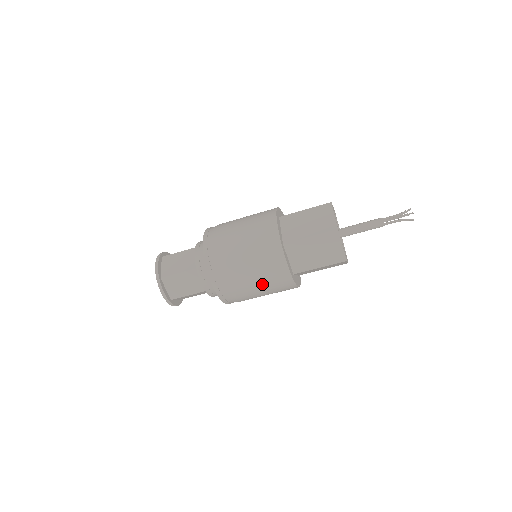
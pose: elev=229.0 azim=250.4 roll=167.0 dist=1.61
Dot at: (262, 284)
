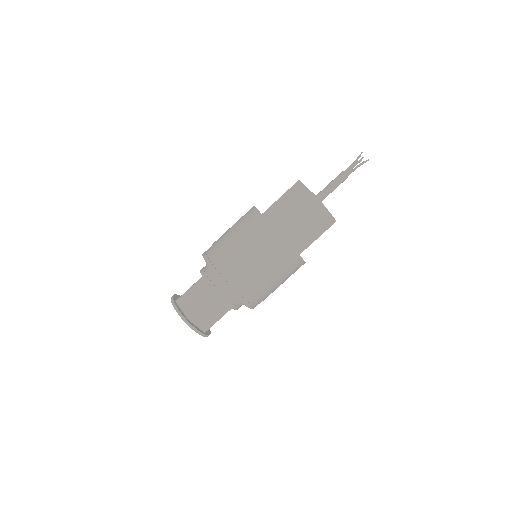
Dot at: (254, 250)
